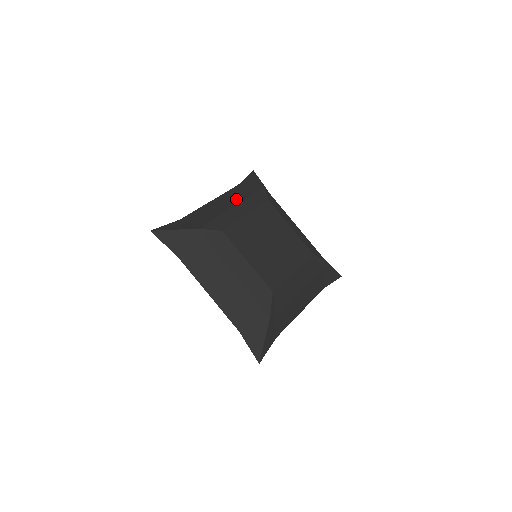
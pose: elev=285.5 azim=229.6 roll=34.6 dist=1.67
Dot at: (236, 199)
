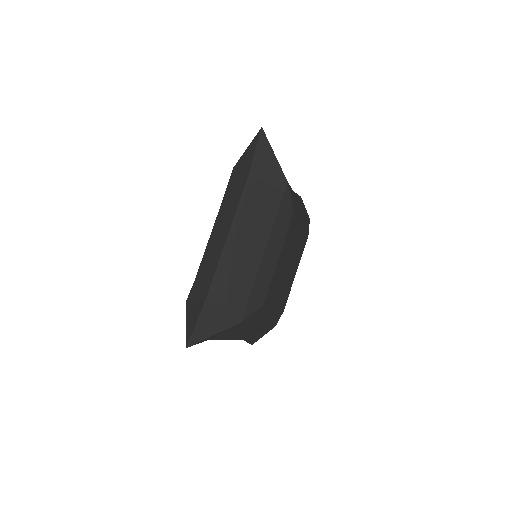
Dot at: (262, 229)
